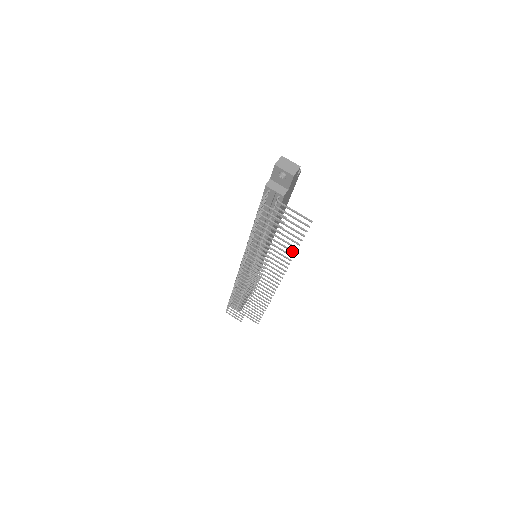
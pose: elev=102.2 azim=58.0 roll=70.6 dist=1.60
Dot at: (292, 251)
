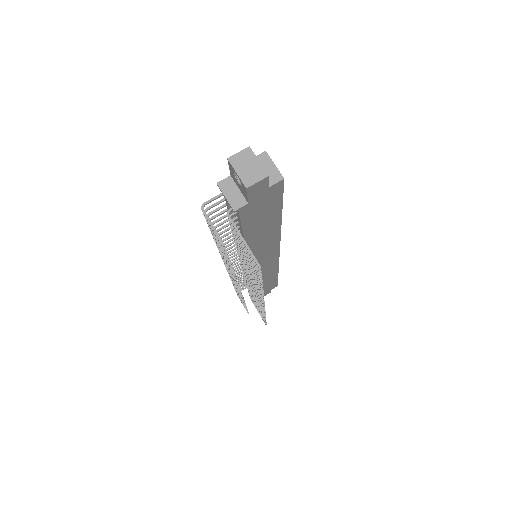
Dot at: (259, 284)
